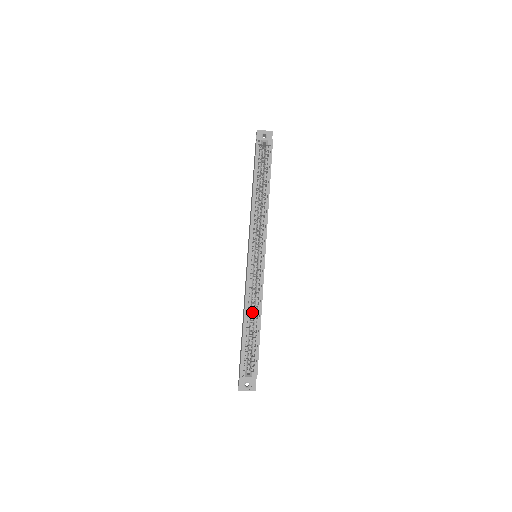
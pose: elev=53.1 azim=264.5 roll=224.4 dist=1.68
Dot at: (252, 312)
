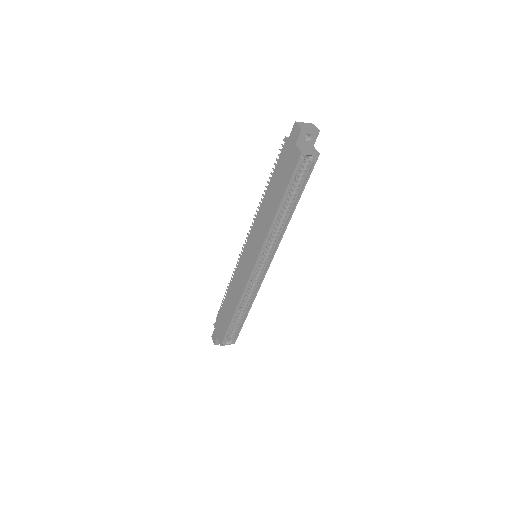
Dot at: occluded
